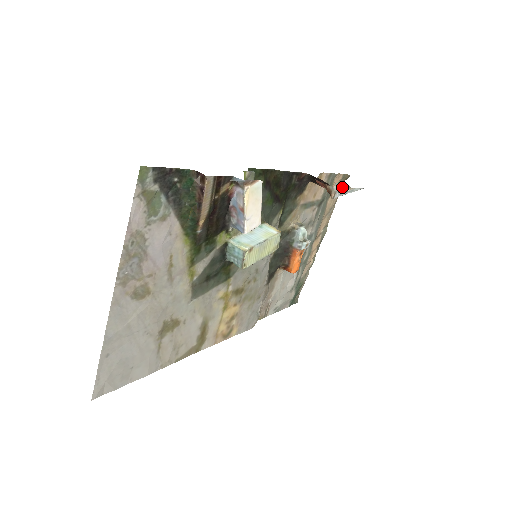
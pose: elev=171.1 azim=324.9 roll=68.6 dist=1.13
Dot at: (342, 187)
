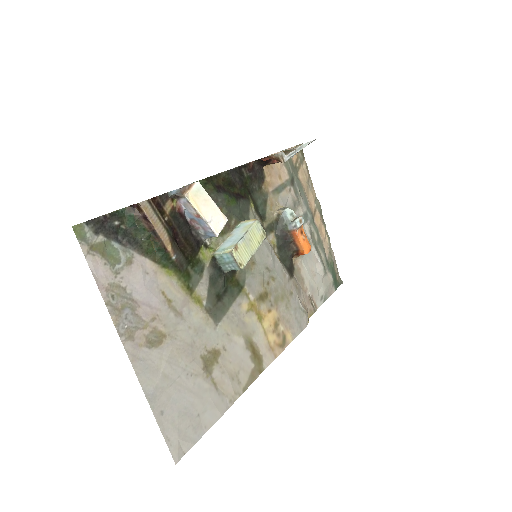
Dot at: (288, 150)
